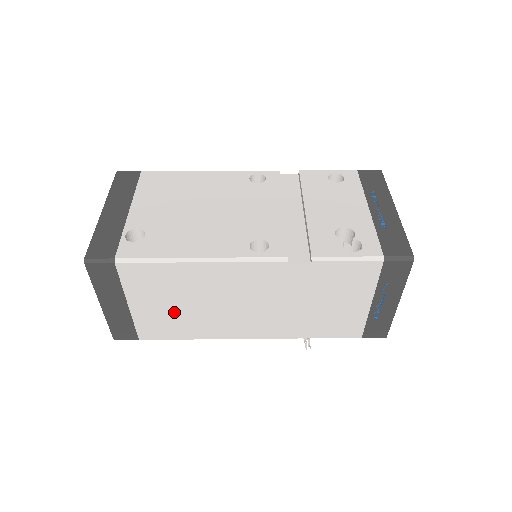
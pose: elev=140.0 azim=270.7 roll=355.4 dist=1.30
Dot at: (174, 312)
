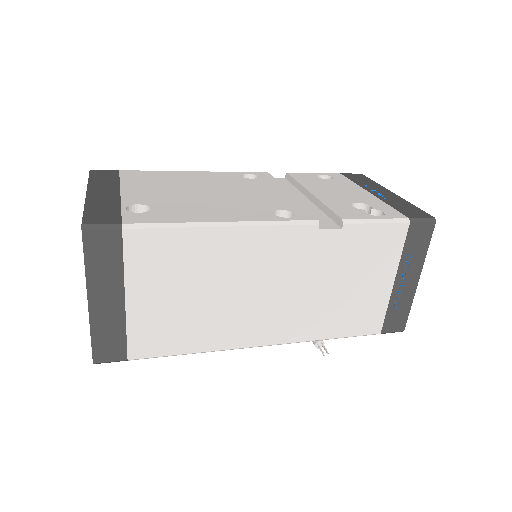
Dot at: (181, 308)
